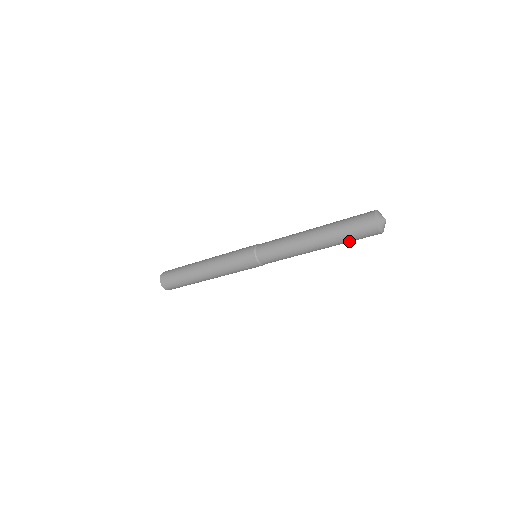
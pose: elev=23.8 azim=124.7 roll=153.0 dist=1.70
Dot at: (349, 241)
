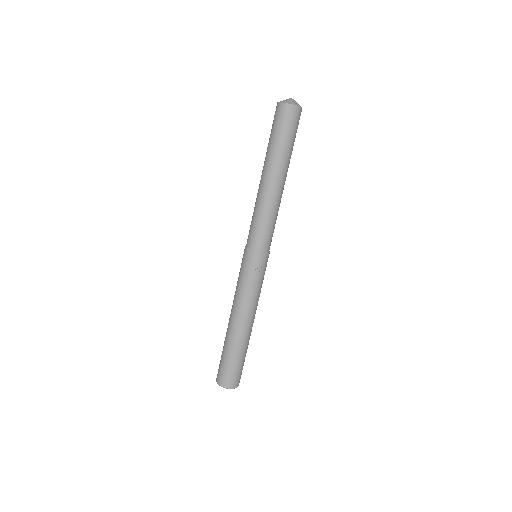
Dot at: (291, 144)
